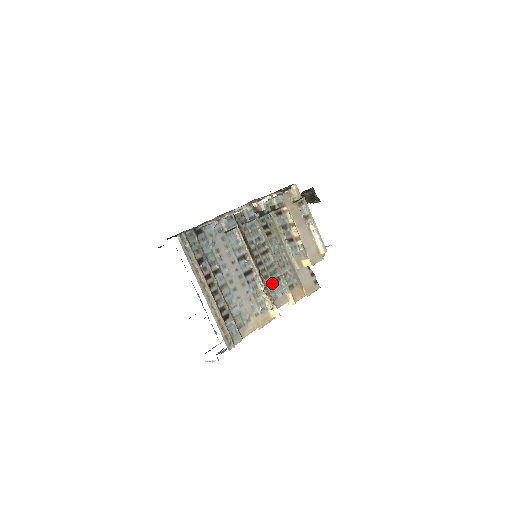
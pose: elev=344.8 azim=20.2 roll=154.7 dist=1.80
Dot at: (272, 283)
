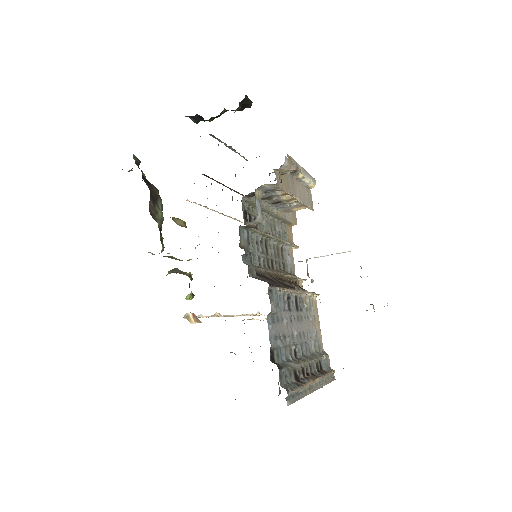
Dot at: (283, 261)
